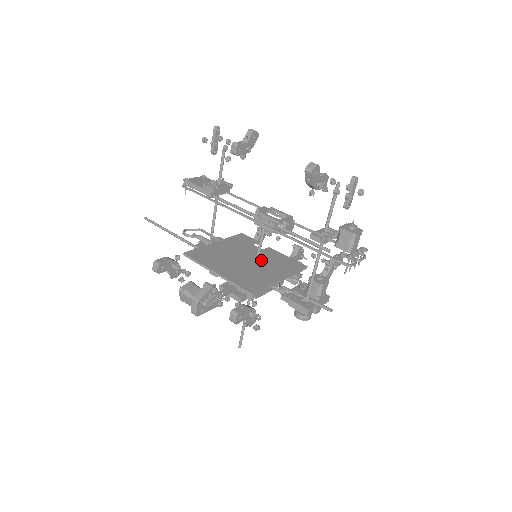
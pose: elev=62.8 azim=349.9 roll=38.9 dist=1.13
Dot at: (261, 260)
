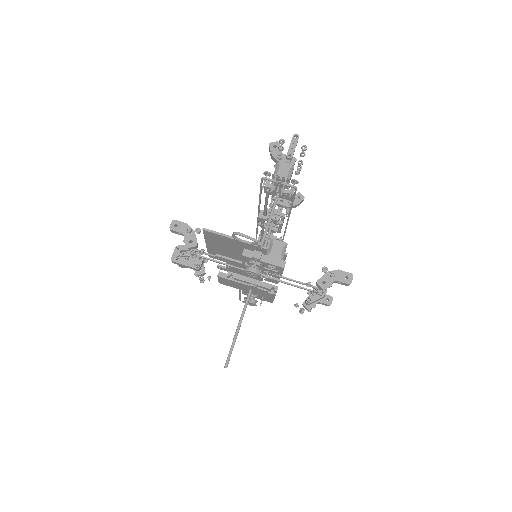
Dot at: occluded
